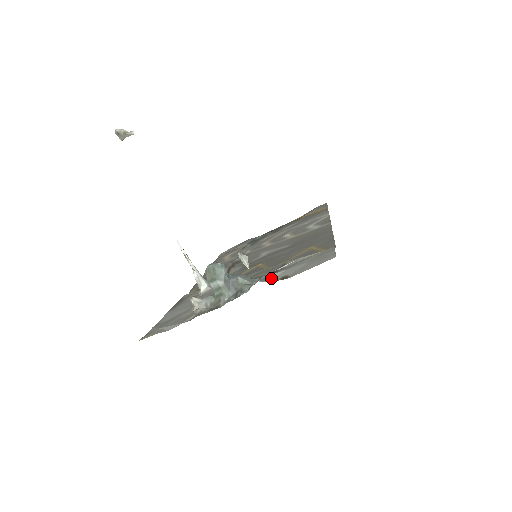
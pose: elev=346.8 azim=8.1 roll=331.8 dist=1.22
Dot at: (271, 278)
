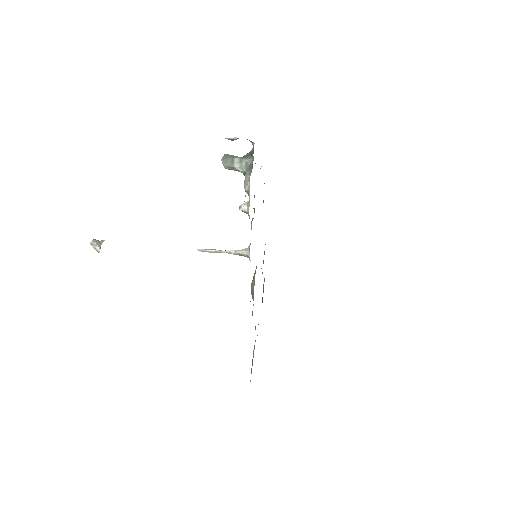
Dot at: occluded
